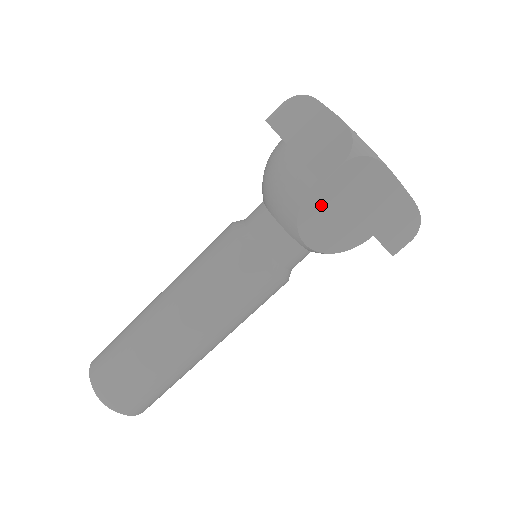
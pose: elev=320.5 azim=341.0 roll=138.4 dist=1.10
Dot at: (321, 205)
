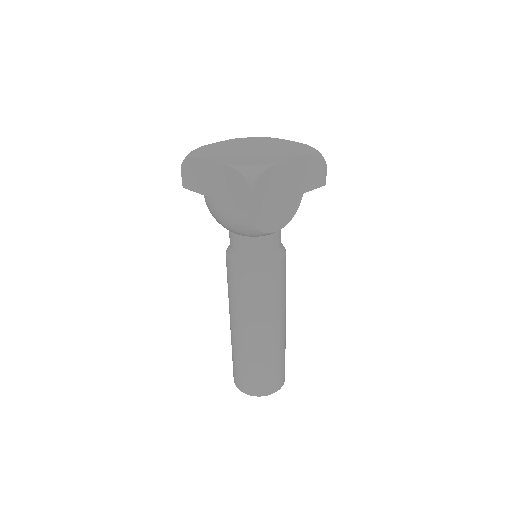
Dot at: (262, 210)
